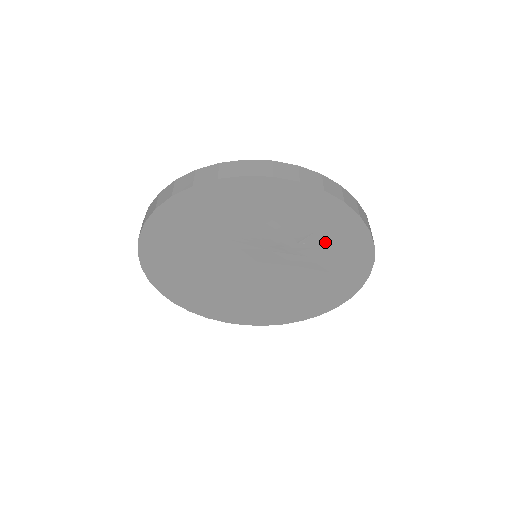
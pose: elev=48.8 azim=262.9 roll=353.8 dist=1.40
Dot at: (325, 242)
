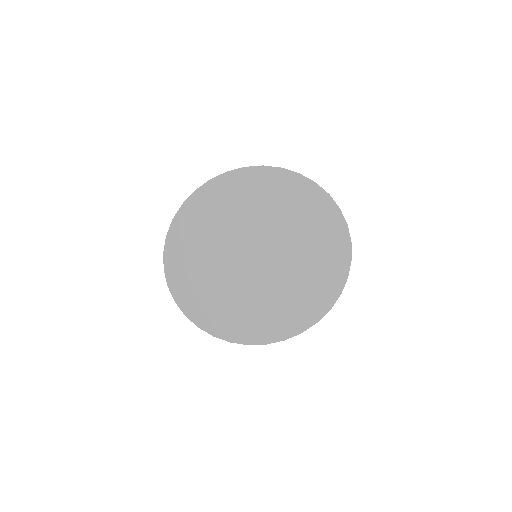
Dot at: (291, 209)
